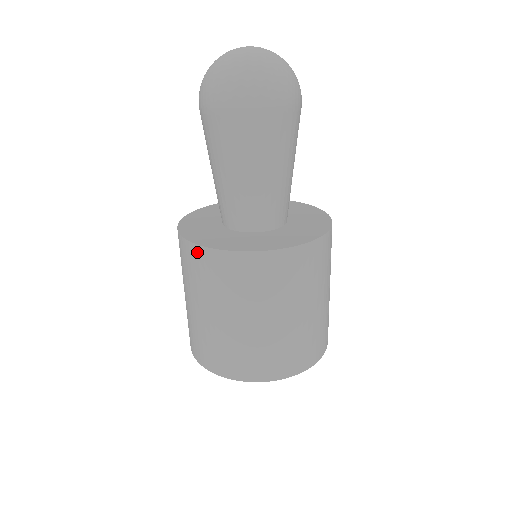
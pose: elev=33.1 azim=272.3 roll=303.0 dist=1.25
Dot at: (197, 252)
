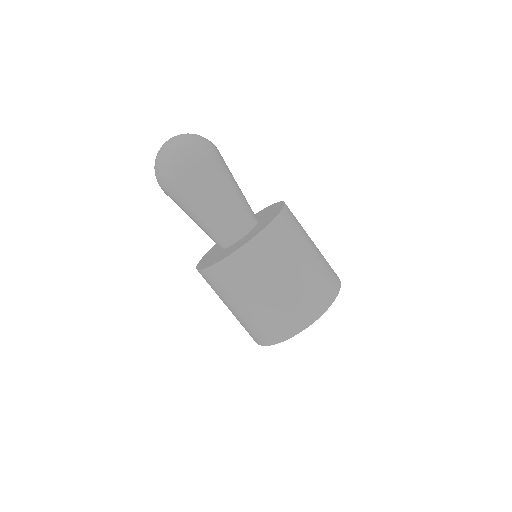
Dot at: occluded
